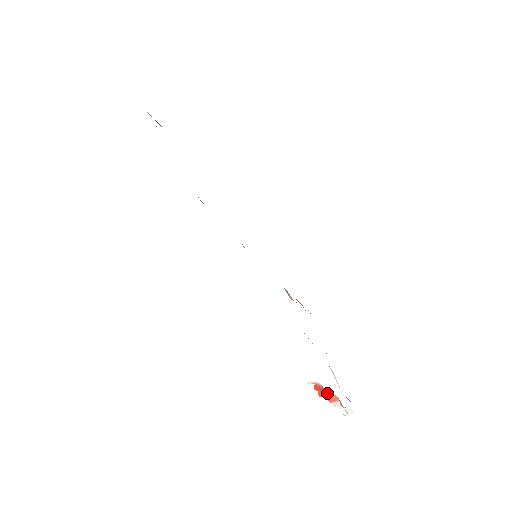
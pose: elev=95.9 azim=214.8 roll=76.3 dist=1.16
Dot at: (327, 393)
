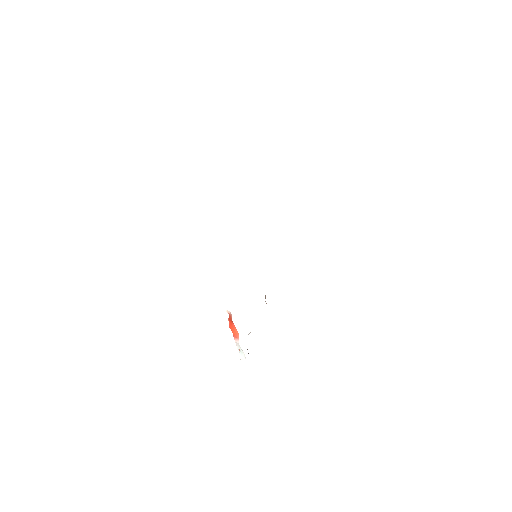
Dot at: (234, 326)
